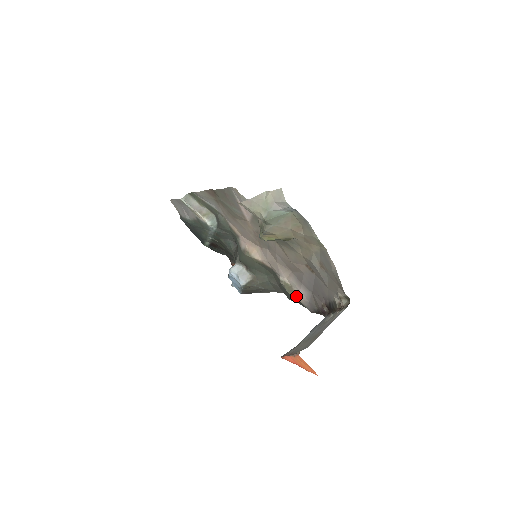
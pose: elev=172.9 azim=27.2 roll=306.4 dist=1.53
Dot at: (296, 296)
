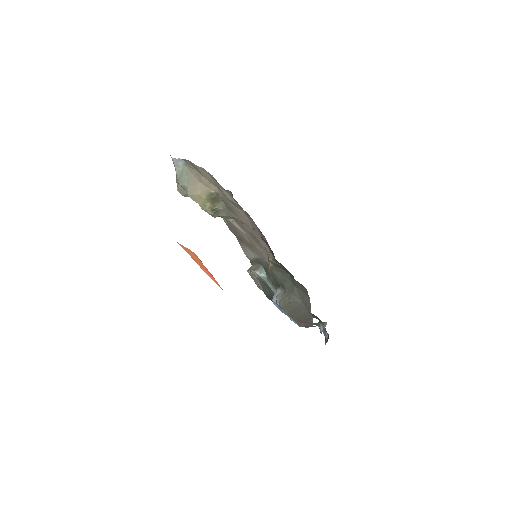
Dot at: occluded
